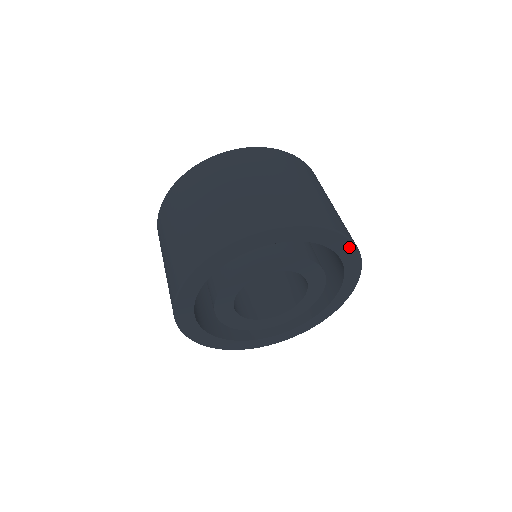
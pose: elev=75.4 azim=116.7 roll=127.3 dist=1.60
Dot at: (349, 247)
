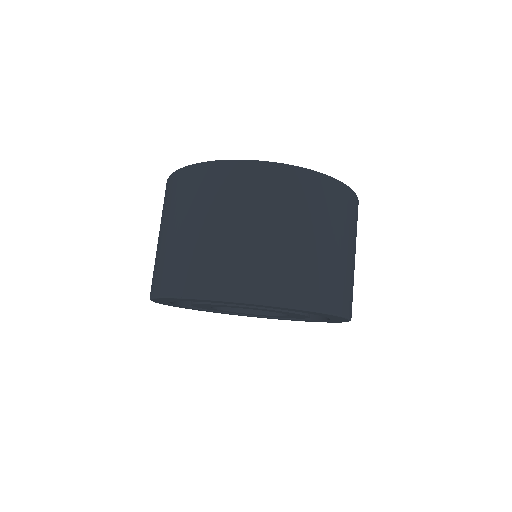
Dot at: occluded
